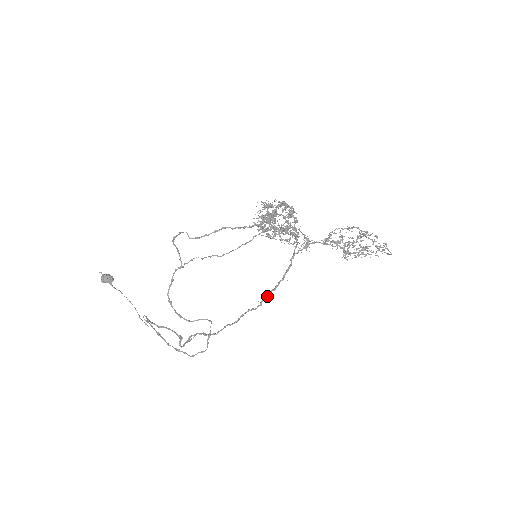
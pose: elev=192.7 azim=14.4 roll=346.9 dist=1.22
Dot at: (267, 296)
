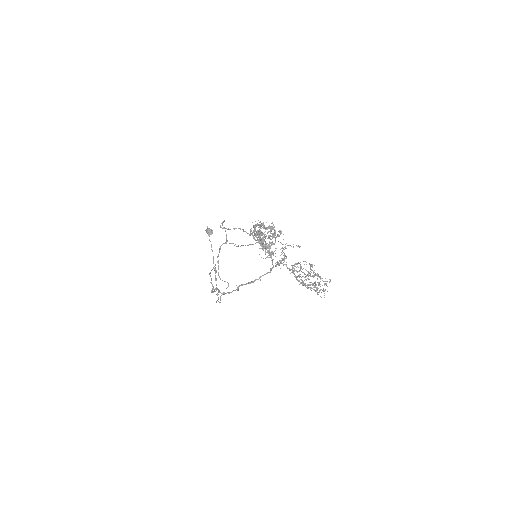
Dot at: (242, 285)
